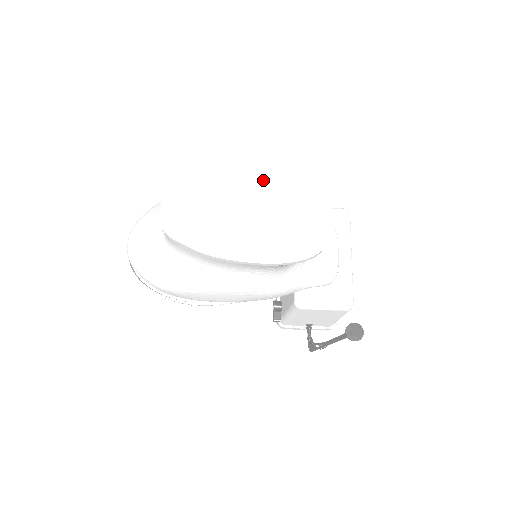
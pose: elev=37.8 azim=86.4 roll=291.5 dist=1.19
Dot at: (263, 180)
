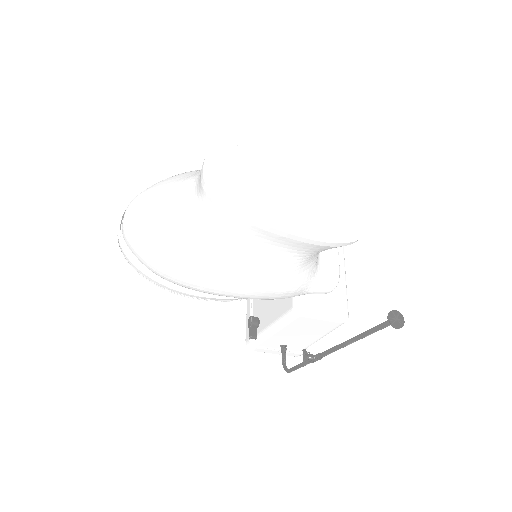
Dot at: (305, 162)
